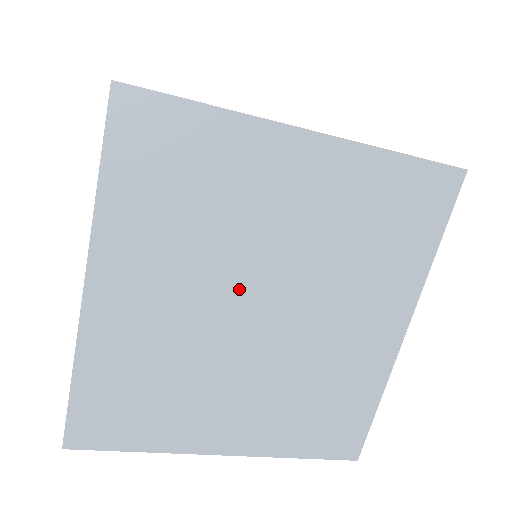
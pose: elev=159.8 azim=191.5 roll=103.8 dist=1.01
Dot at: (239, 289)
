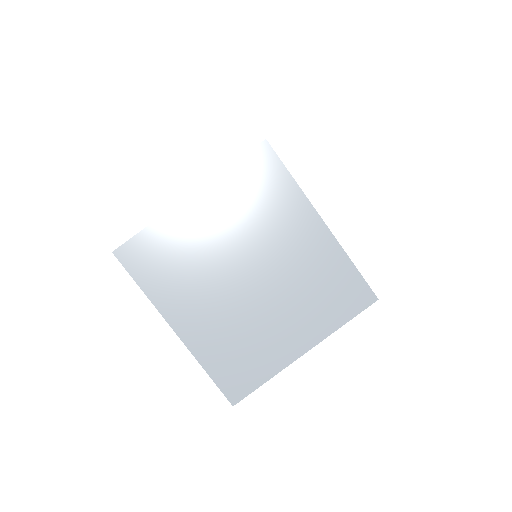
Dot at: (230, 276)
